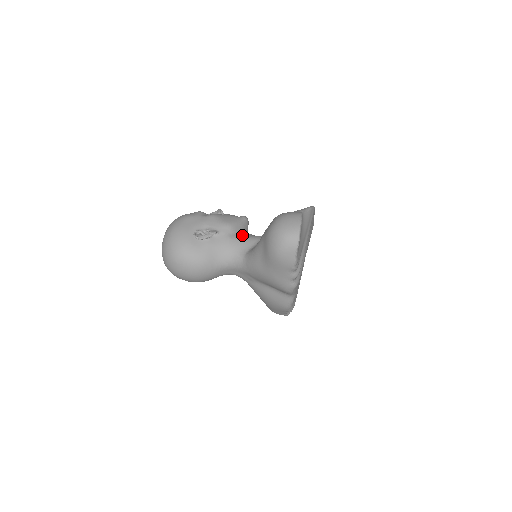
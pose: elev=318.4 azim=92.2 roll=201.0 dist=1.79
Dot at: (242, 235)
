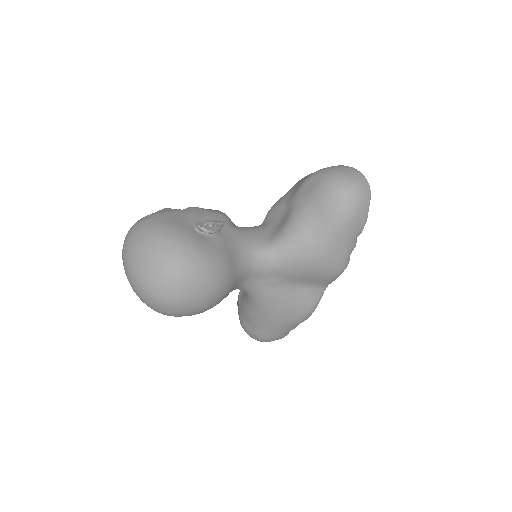
Dot at: (241, 227)
